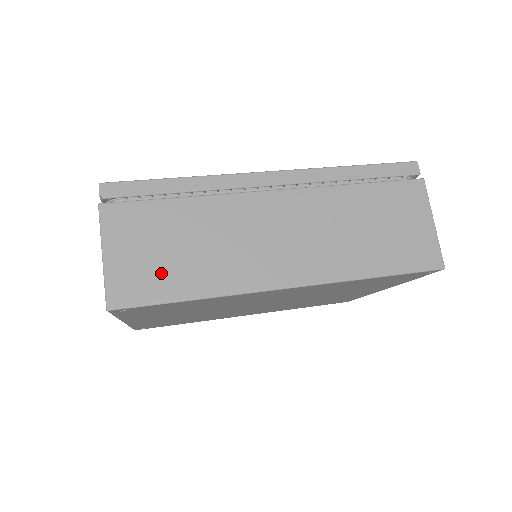
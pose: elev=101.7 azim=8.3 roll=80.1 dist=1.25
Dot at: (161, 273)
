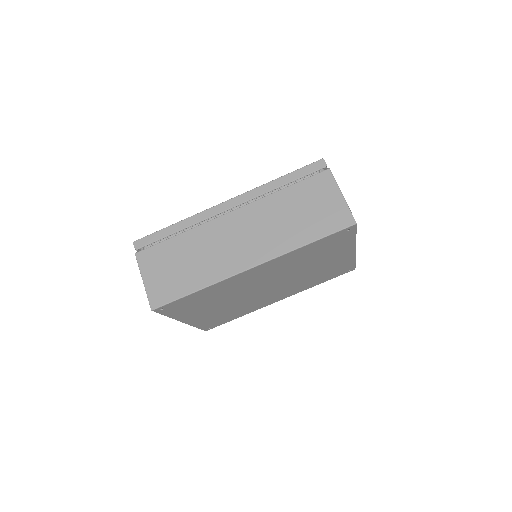
Dot at: (175, 281)
